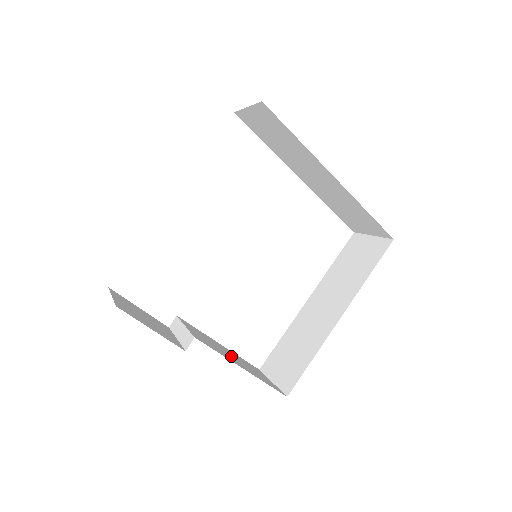
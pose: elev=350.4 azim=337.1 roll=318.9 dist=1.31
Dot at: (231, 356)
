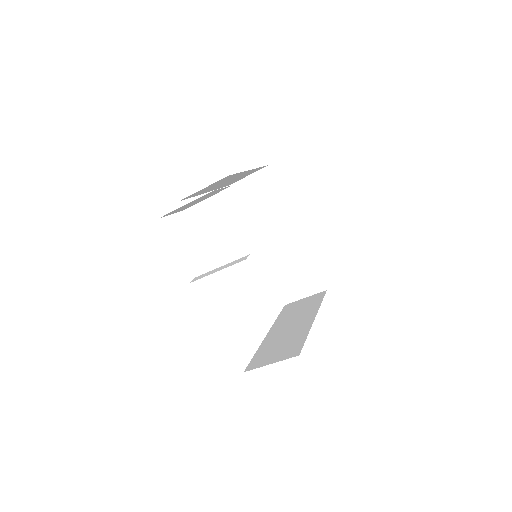
Dot at: occluded
